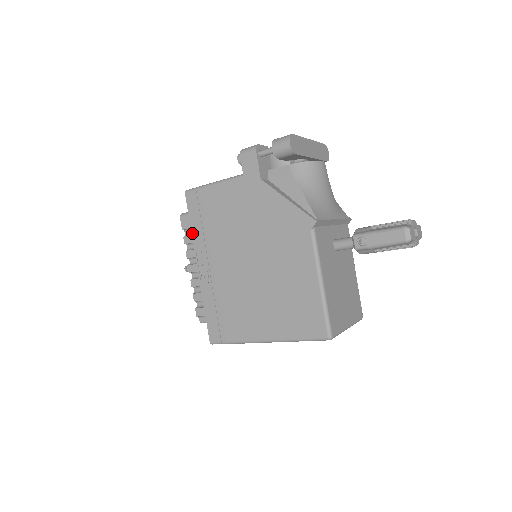
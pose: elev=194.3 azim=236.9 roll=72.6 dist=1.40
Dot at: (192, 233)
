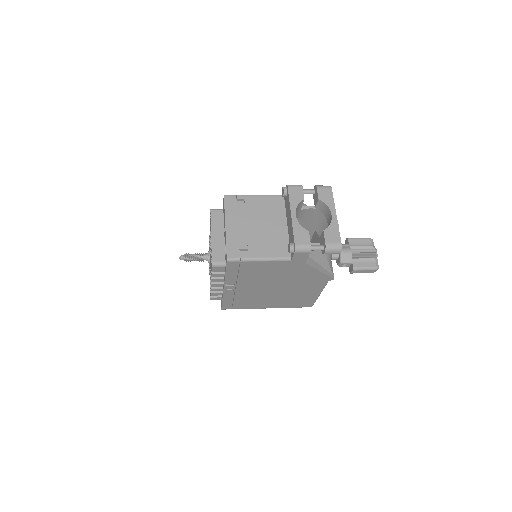
Dot at: (226, 277)
